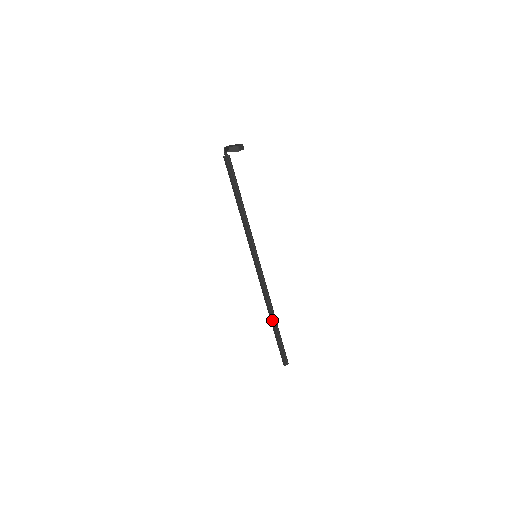
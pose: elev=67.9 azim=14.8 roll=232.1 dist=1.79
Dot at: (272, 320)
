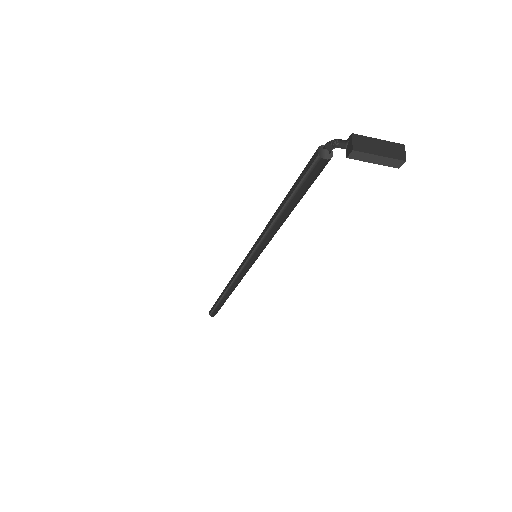
Dot at: occluded
